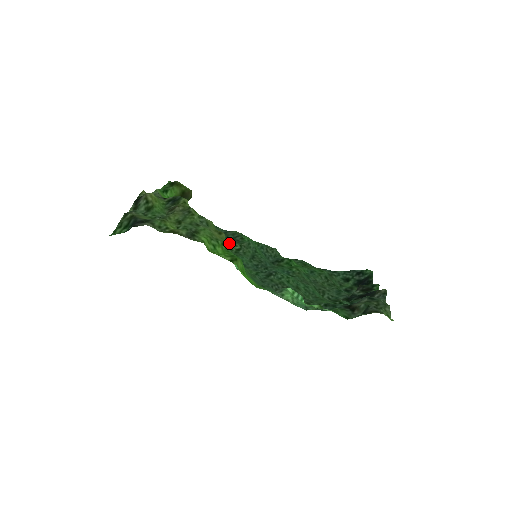
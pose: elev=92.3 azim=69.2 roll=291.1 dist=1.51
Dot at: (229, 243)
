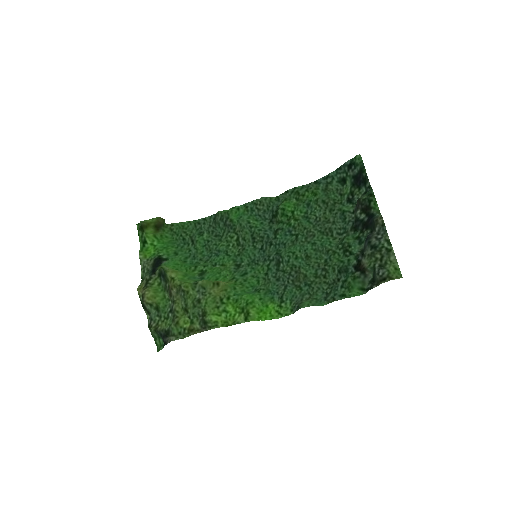
Dot at: (226, 238)
